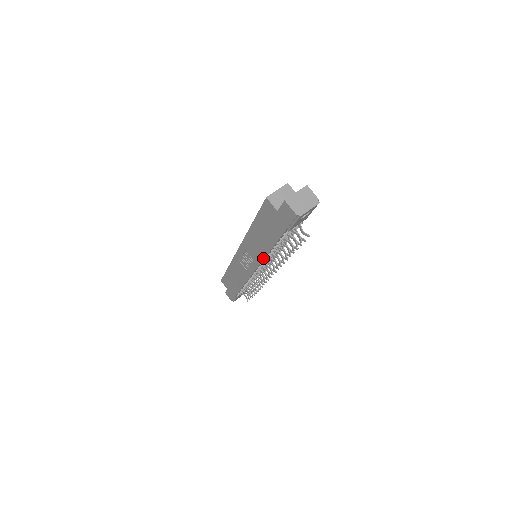
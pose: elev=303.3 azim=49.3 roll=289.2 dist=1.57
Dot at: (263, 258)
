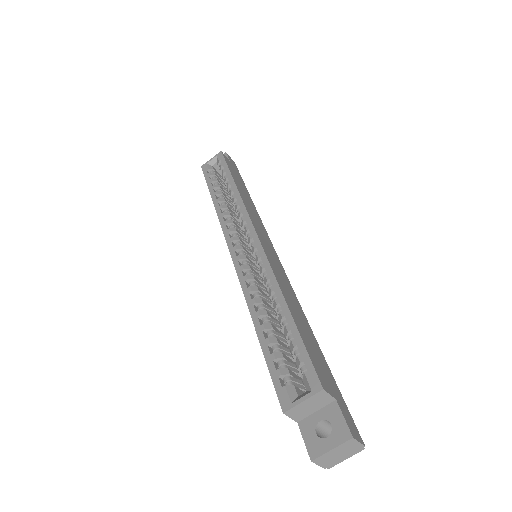
Dot at: occluded
